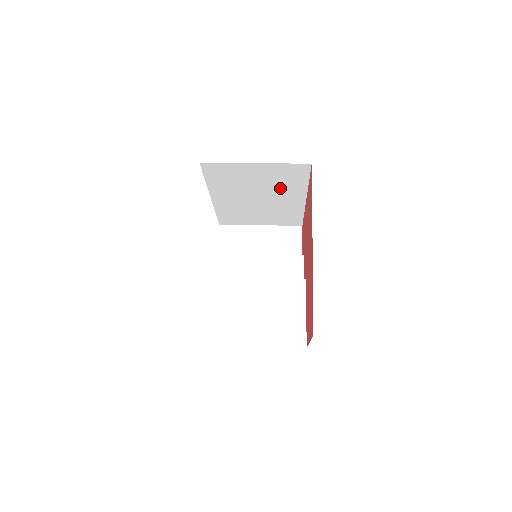
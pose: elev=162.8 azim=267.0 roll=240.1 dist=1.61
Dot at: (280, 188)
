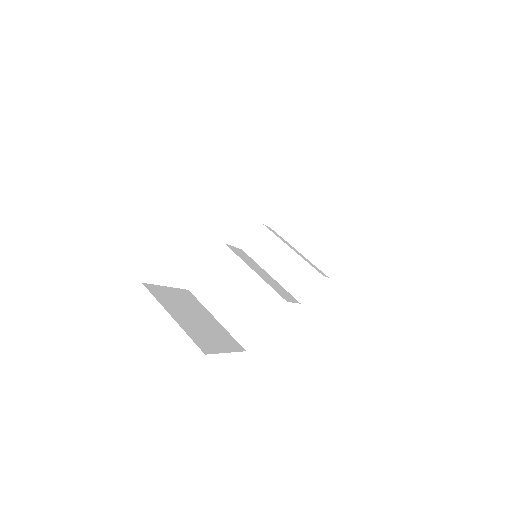
Dot at: occluded
